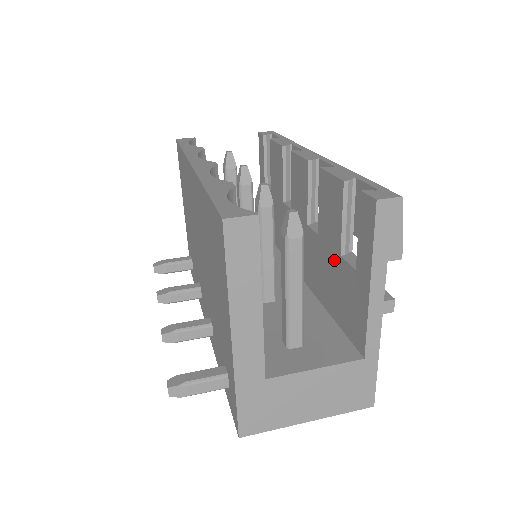
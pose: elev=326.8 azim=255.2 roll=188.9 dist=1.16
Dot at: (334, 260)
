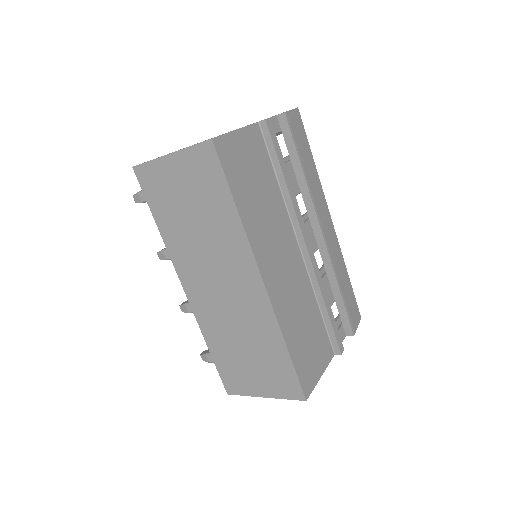
Dot at: occluded
